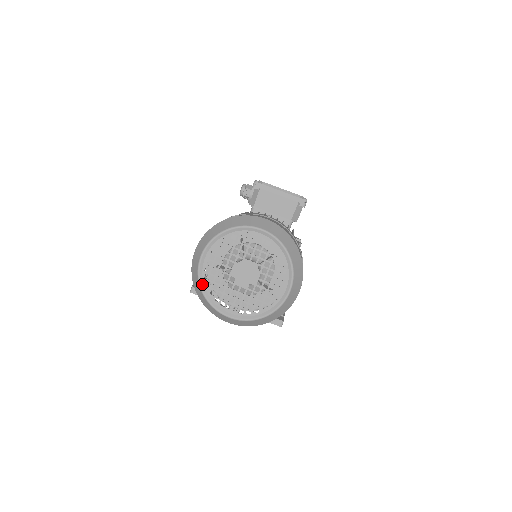
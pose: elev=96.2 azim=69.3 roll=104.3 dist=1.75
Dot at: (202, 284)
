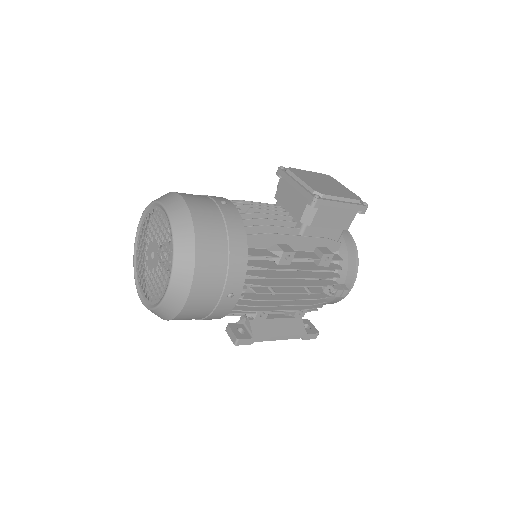
Dot at: (135, 256)
